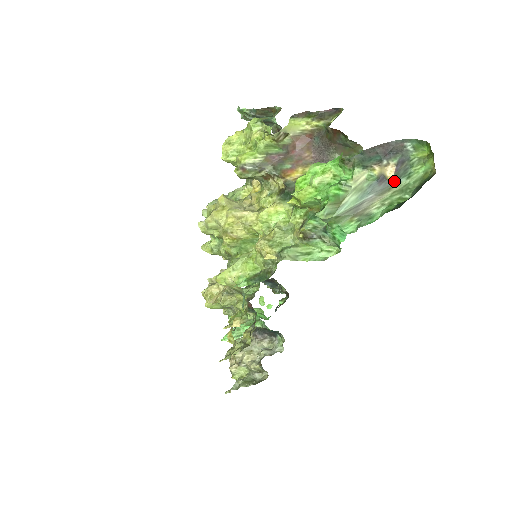
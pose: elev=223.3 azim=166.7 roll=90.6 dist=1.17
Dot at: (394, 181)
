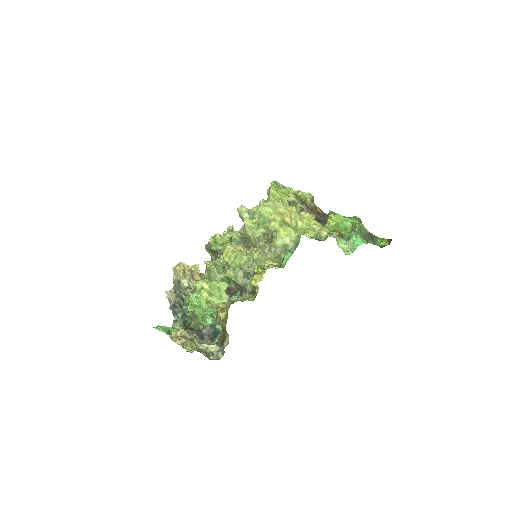
Dot at: (372, 240)
